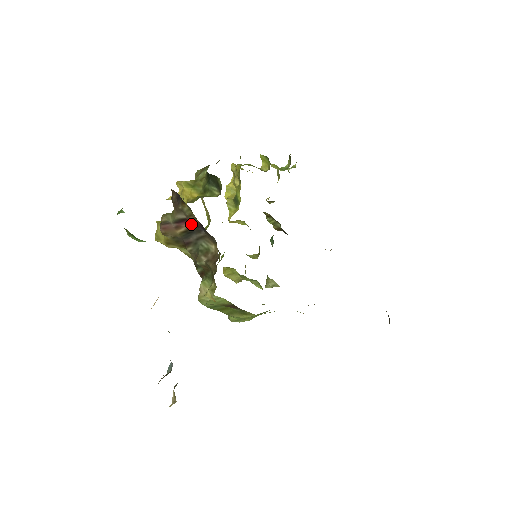
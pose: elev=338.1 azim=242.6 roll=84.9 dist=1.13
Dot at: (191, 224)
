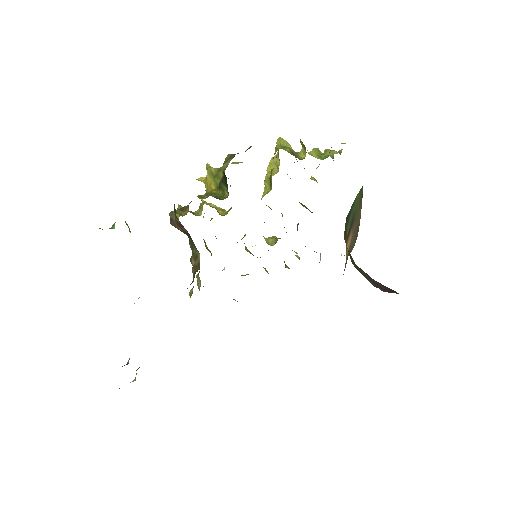
Dot at: (186, 230)
